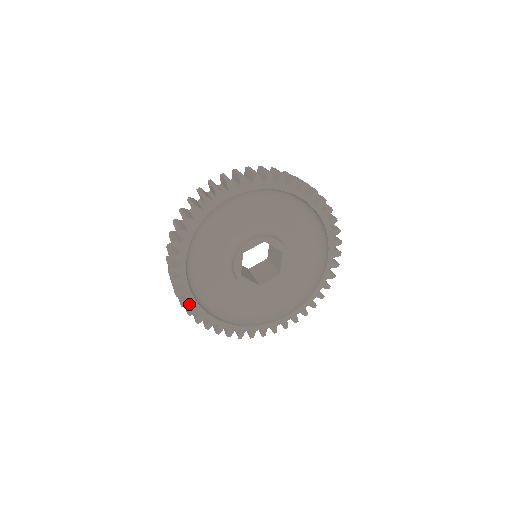
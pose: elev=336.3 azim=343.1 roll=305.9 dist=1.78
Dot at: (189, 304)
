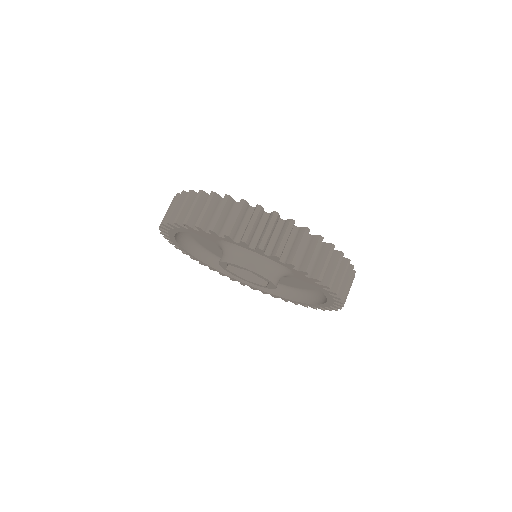
Dot at: occluded
